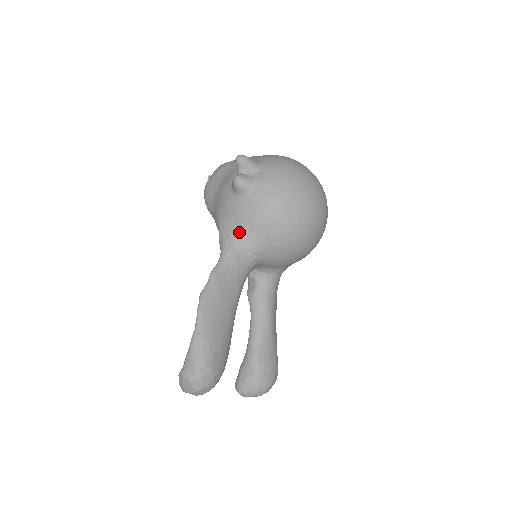
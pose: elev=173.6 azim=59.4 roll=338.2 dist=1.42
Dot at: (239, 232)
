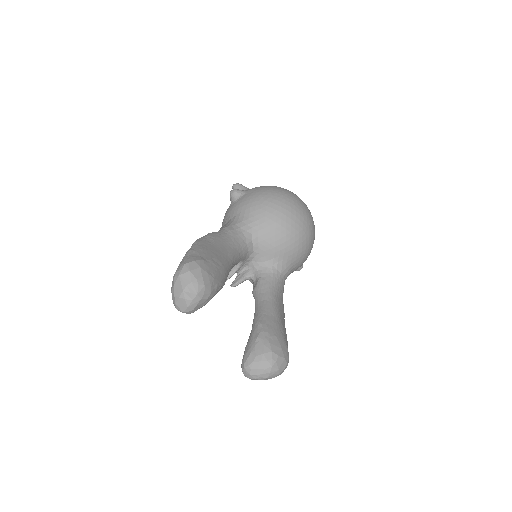
Dot at: (235, 219)
